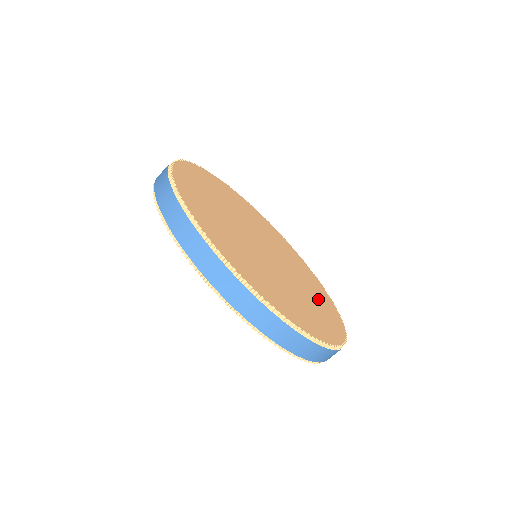
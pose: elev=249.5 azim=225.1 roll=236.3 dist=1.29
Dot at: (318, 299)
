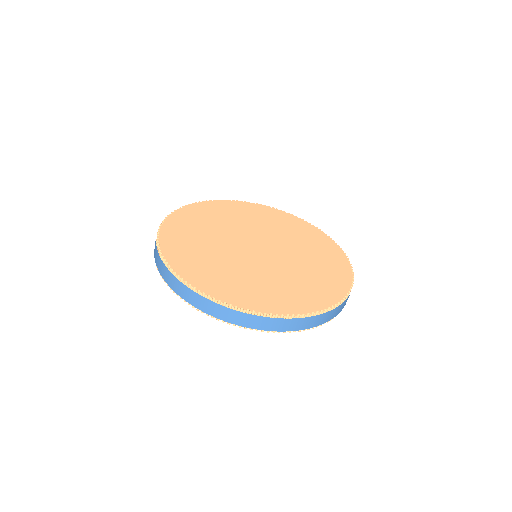
Dot at: (319, 255)
